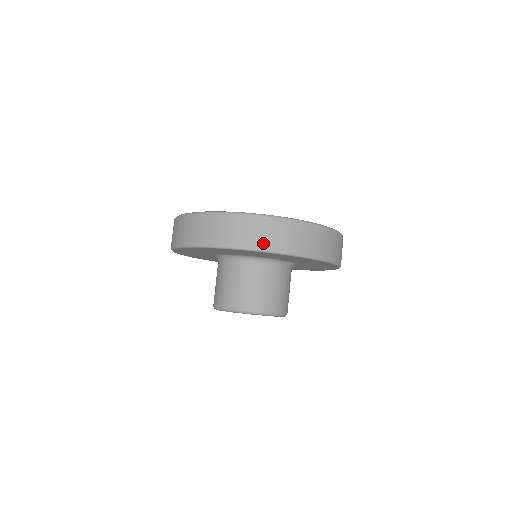
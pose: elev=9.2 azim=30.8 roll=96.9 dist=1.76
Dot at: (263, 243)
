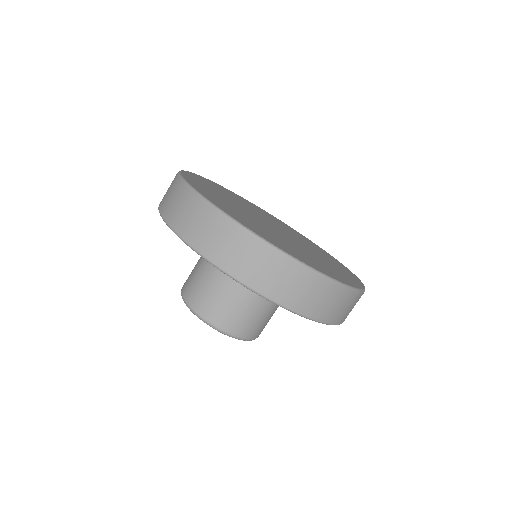
Dot at: occluded
